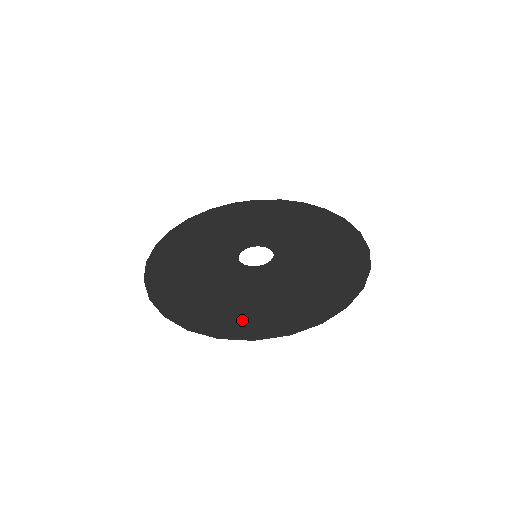
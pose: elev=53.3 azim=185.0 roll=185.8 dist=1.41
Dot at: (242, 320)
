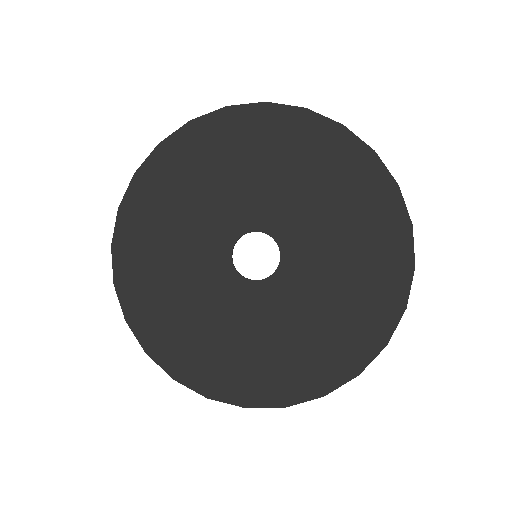
Dot at: (298, 375)
